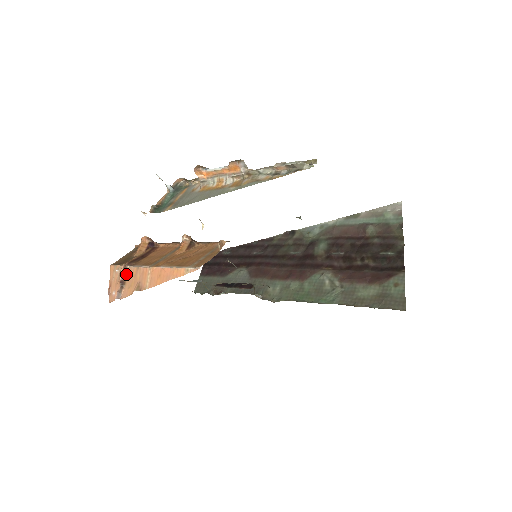
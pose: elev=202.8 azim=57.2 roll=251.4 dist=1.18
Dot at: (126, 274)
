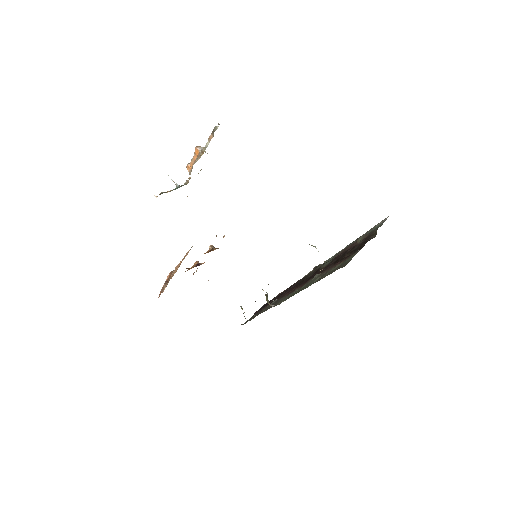
Dot at: occluded
